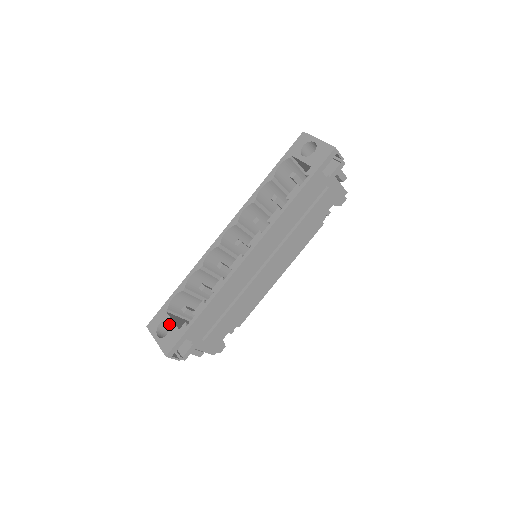
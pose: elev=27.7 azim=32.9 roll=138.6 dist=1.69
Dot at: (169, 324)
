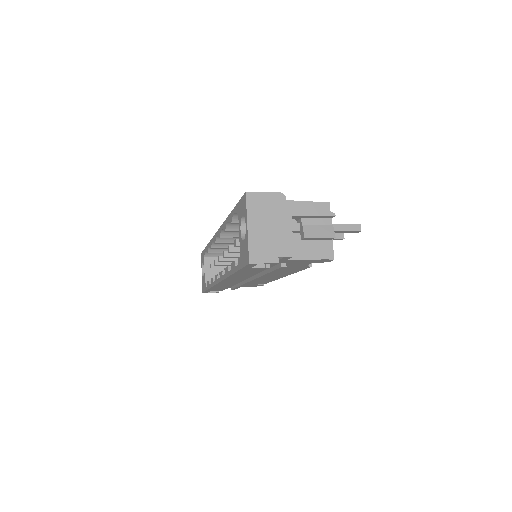
Dot at: occluded
